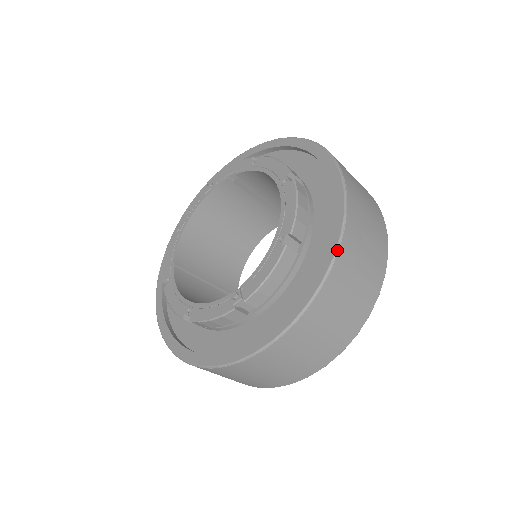
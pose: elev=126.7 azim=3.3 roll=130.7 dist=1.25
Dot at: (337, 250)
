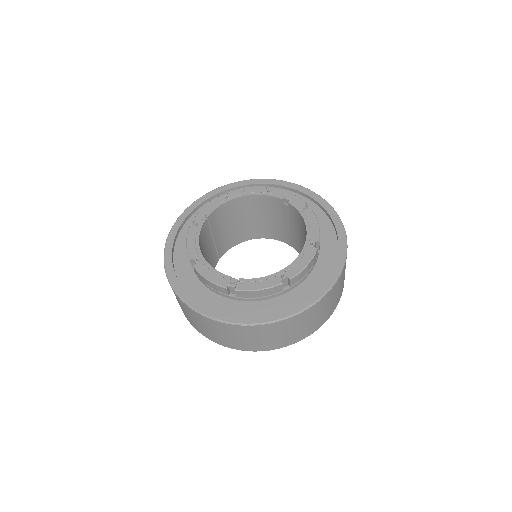
Dot at: (304, 310)
